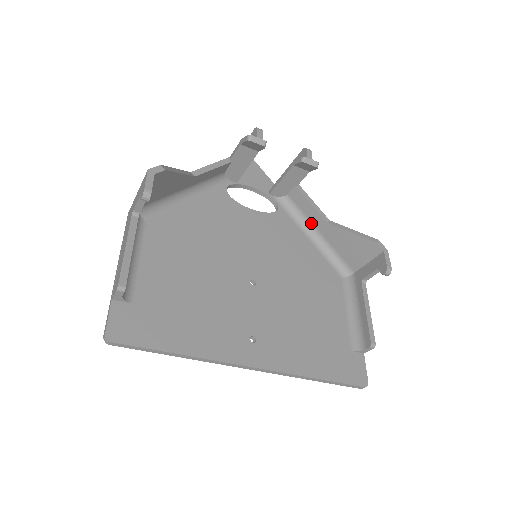
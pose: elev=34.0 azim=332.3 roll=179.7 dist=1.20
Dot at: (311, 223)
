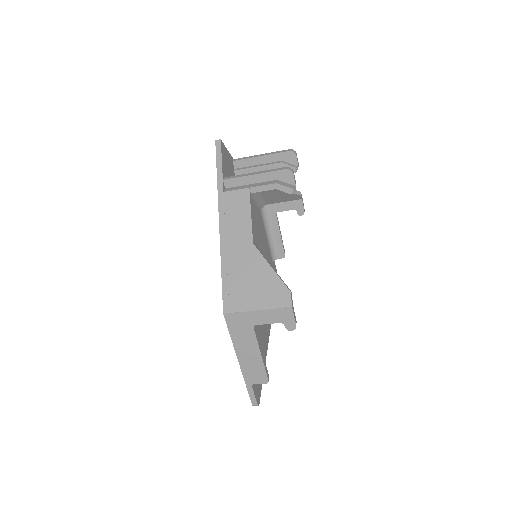
Dot at: occluded
